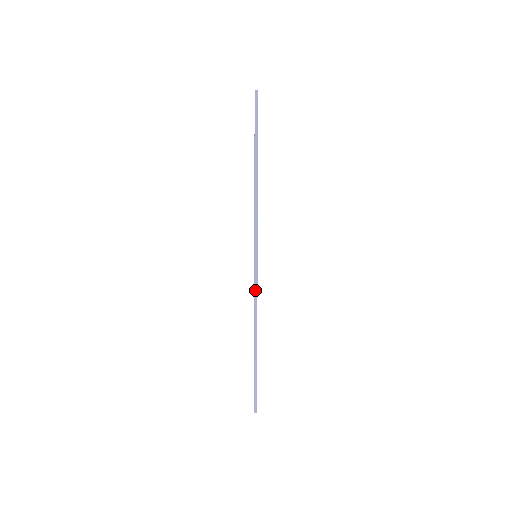
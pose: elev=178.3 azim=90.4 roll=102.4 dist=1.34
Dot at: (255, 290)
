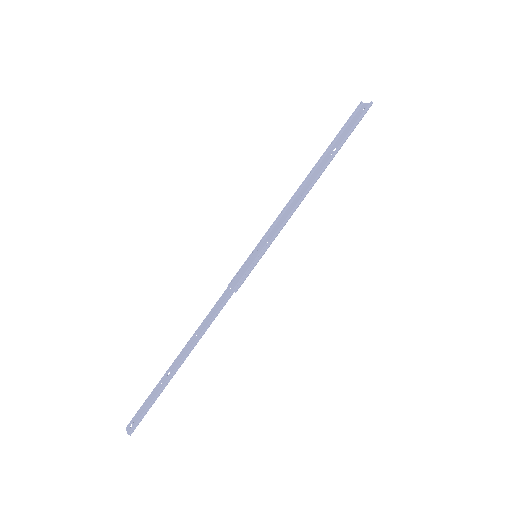
Dot at: (233, 292)
